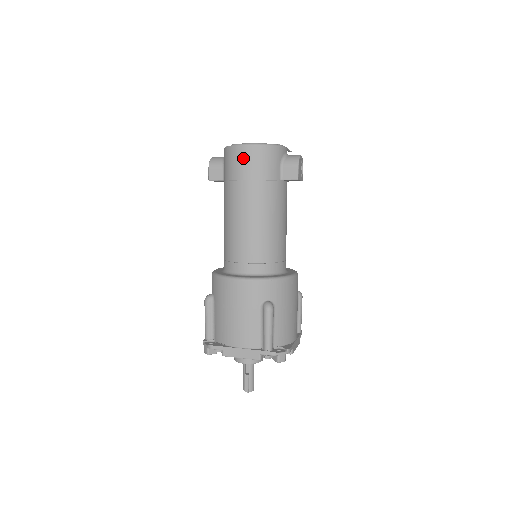
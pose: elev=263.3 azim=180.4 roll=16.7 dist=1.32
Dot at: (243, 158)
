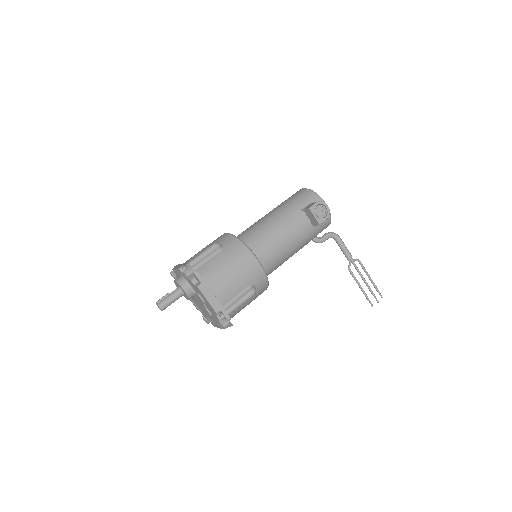
Dot at: occluded
